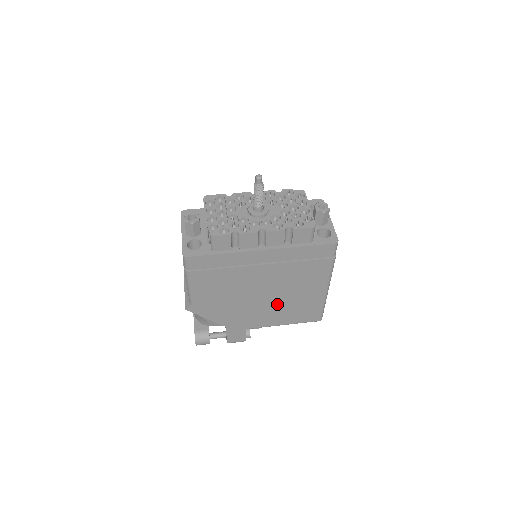
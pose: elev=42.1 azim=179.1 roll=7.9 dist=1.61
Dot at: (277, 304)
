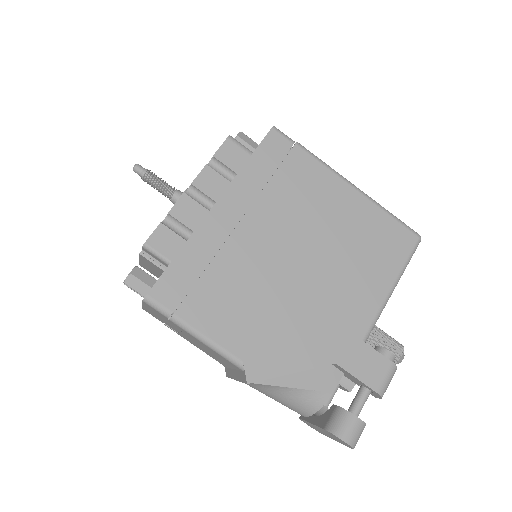
Dot at: (337, 262)
